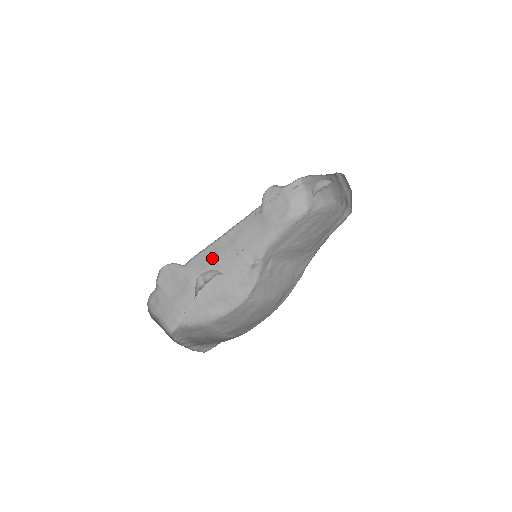
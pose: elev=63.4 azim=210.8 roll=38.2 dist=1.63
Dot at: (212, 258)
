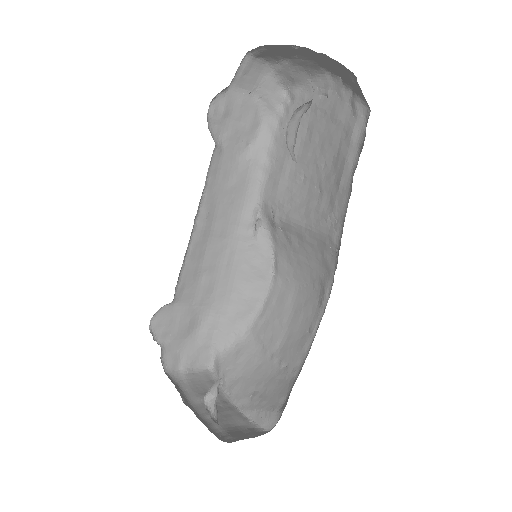
Dot at: (199, 262)
